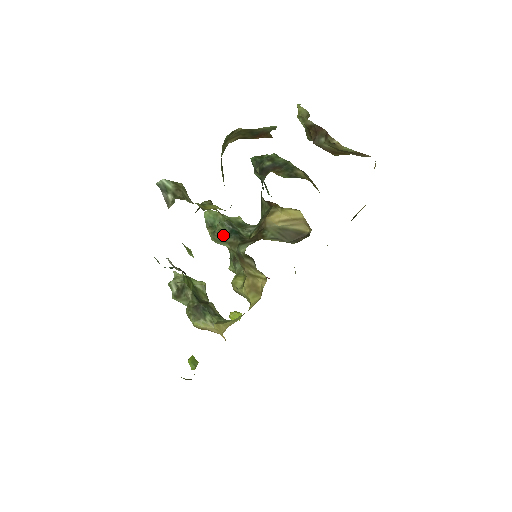
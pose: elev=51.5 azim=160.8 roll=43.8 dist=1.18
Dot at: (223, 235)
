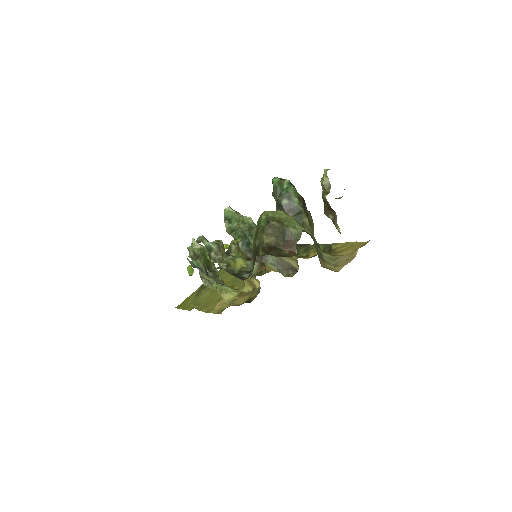
Dot at: occluded
